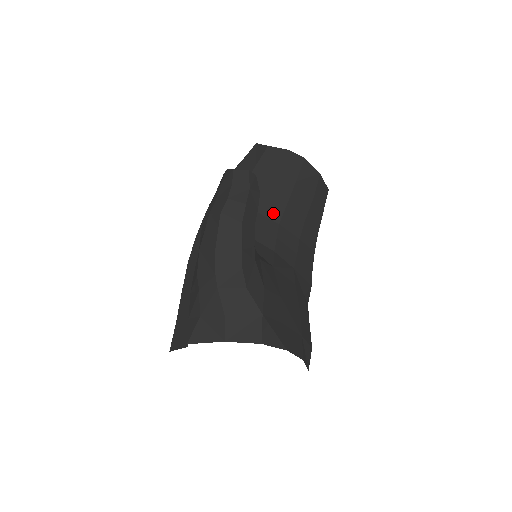
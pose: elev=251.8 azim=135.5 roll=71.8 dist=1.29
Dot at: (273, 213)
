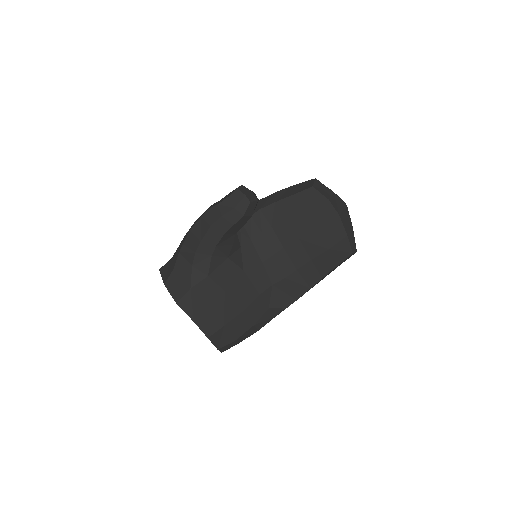
Dot at: (284, 237)
